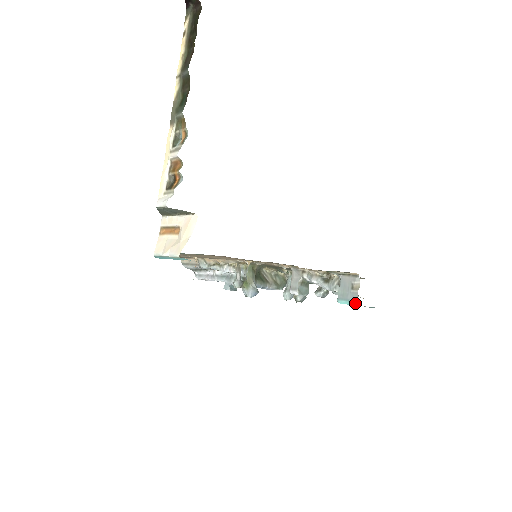
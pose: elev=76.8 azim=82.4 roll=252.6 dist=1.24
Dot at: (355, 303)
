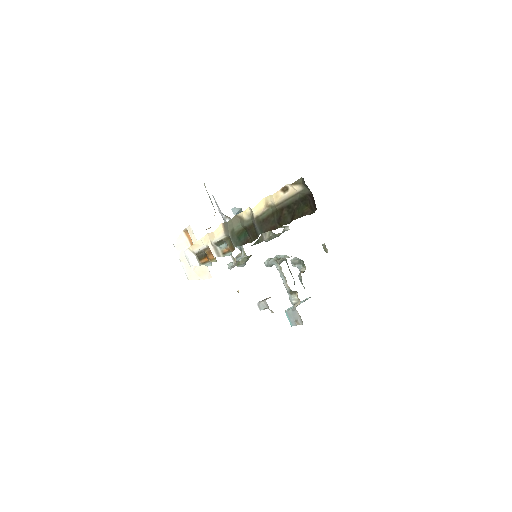
Dot at: (291, 325)
